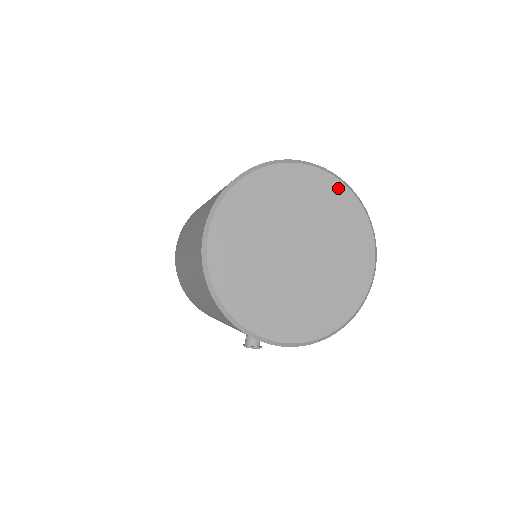
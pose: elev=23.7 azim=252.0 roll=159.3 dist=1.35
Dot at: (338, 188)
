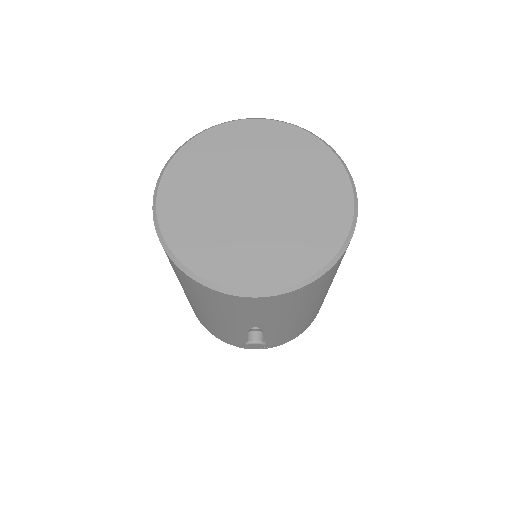
Dot at: (295, 133)
